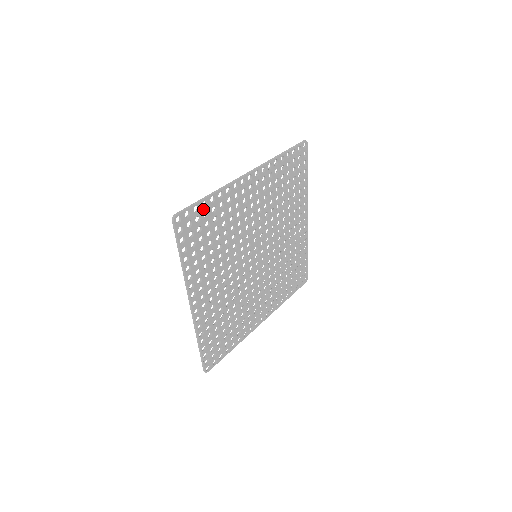
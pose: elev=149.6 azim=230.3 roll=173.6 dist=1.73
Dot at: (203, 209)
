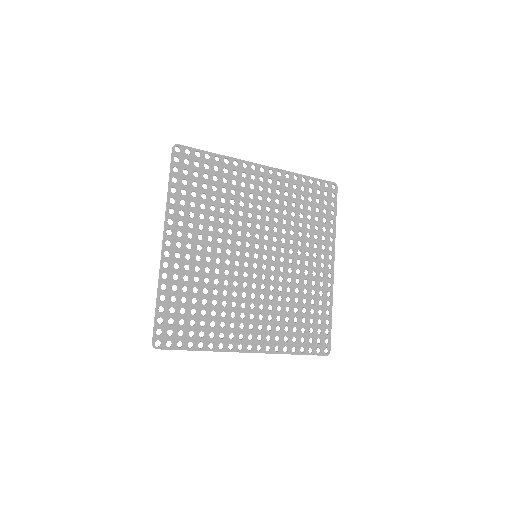
Dot at: (205, 160)
